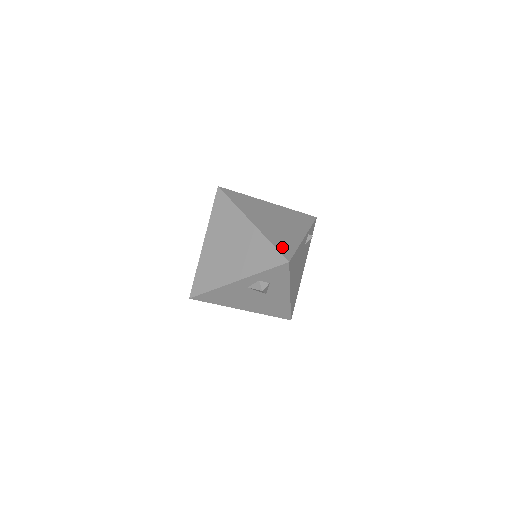
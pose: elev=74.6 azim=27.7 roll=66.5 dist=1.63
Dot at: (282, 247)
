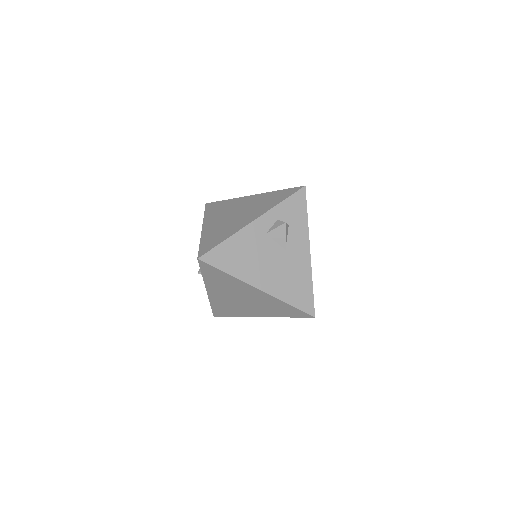
Dot at: occluded
